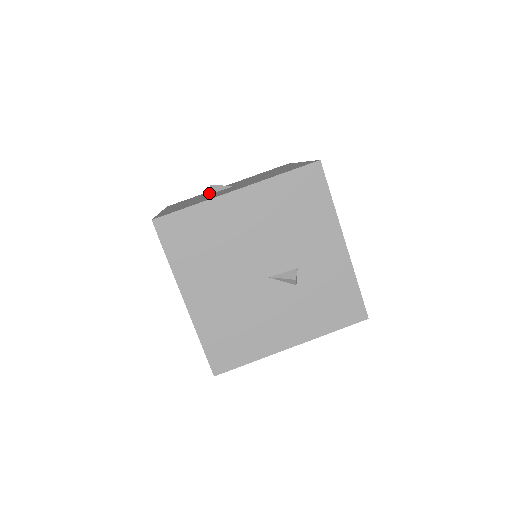
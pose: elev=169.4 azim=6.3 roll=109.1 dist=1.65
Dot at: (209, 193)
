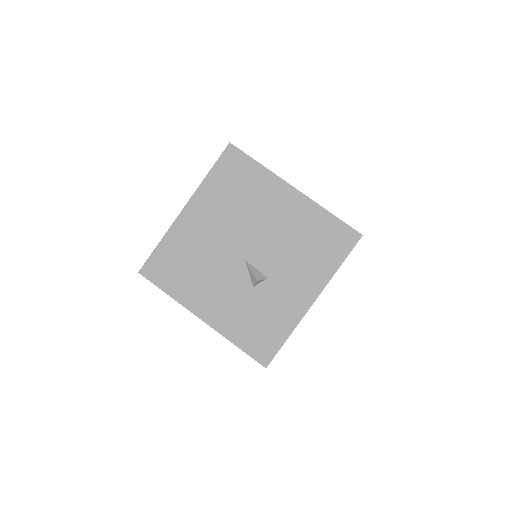
Dot at: occluded
